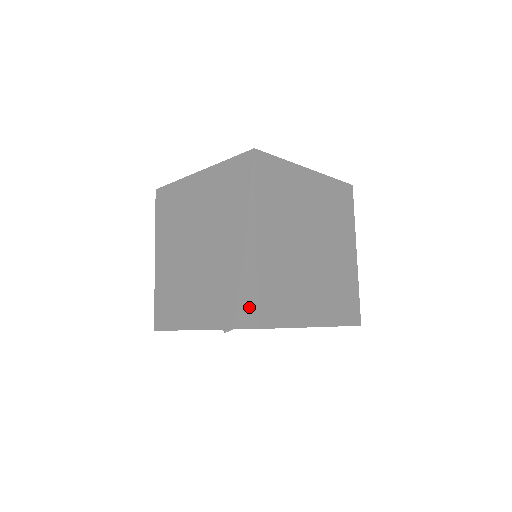
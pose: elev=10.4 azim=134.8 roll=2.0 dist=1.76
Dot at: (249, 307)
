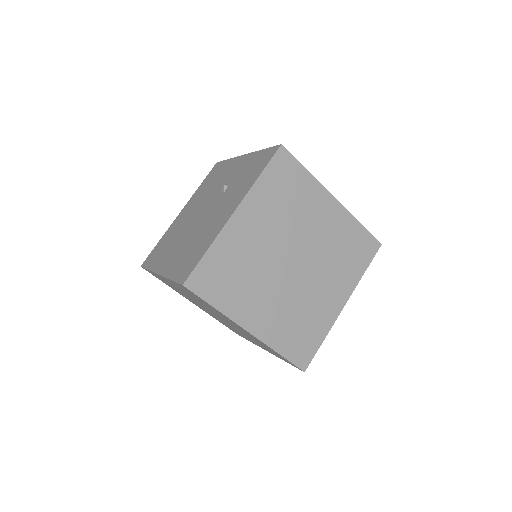
Dot at: occluded
